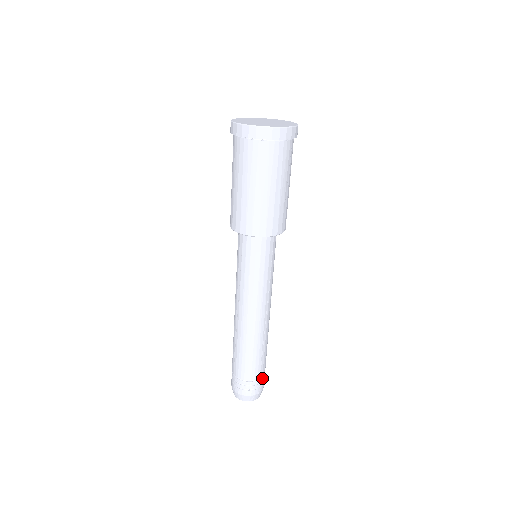
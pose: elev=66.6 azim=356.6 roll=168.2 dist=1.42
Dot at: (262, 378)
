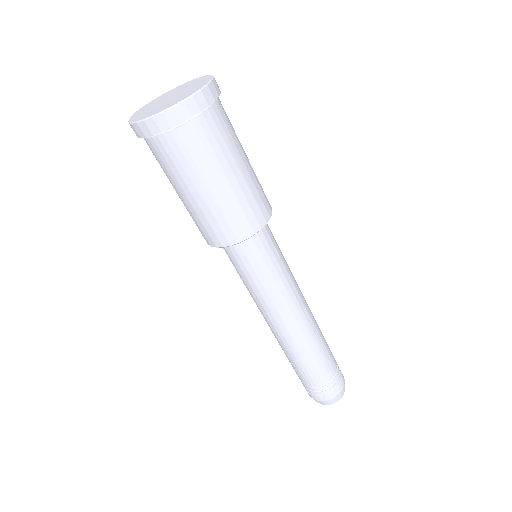
Dot at: (337, 372)
